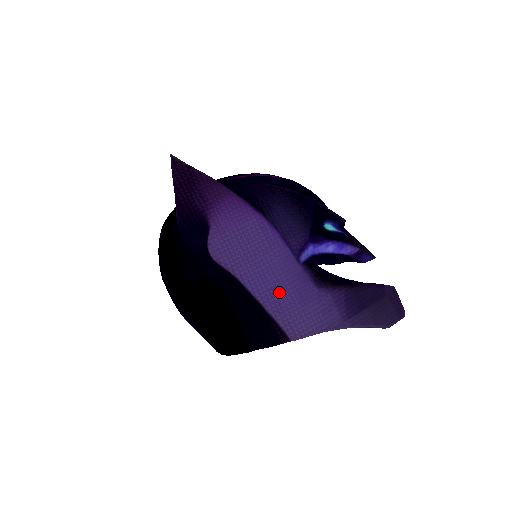
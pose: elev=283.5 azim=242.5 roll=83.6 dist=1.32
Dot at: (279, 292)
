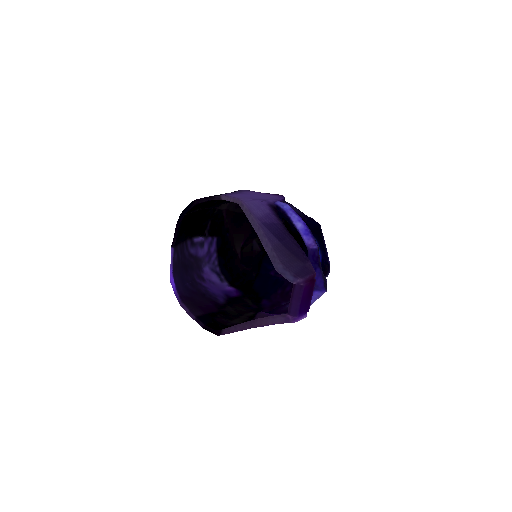
Dot at: (247, 196)
